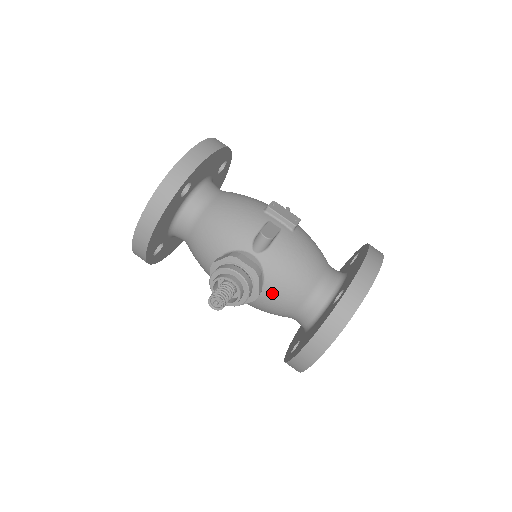
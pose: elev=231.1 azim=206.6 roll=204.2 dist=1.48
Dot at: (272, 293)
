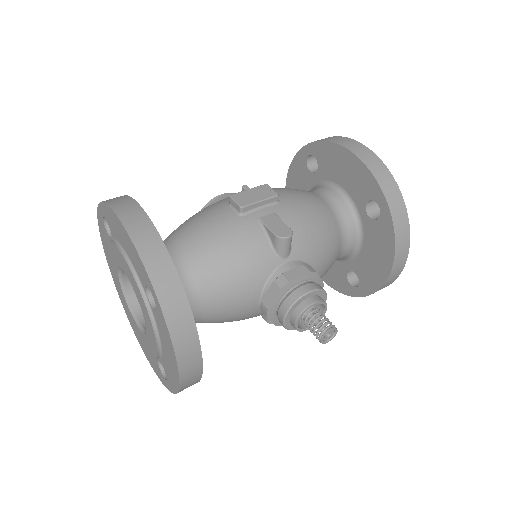
Dot at: (321, 268)
